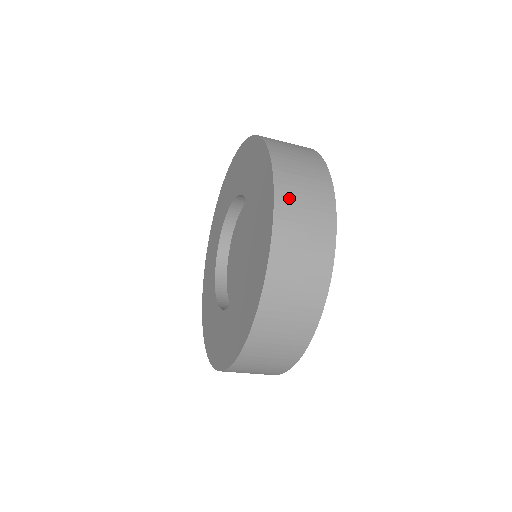
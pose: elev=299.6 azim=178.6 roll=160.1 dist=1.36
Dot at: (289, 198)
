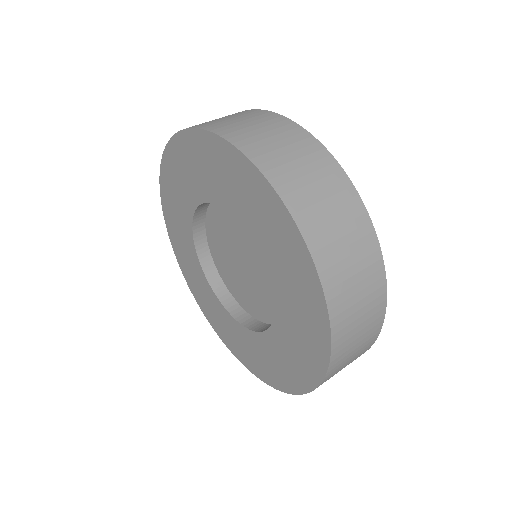
Dot at: (277, 166)
